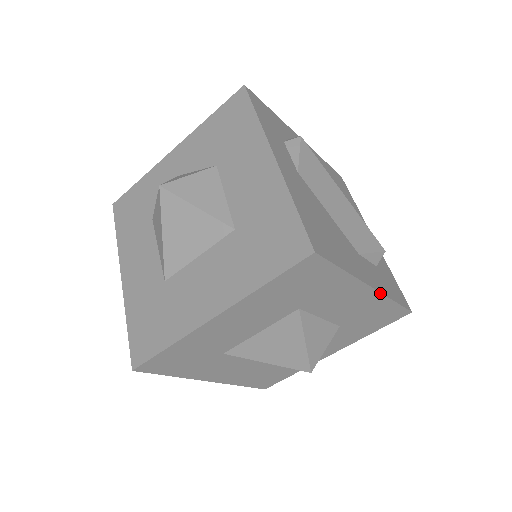
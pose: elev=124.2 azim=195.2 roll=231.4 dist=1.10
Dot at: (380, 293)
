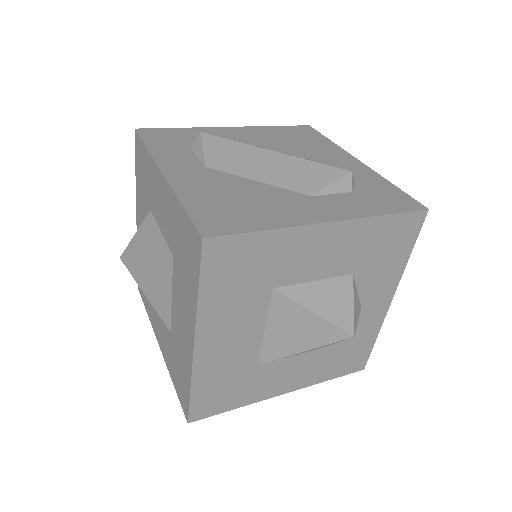
Dot at: (349, 220)
